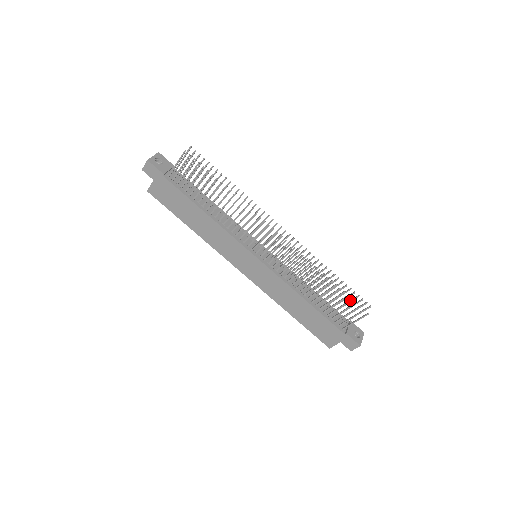
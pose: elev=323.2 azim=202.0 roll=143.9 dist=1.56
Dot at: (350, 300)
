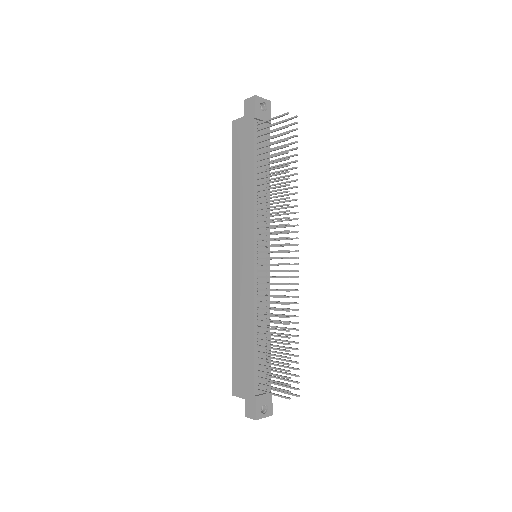
Dot at: (287, 370)
